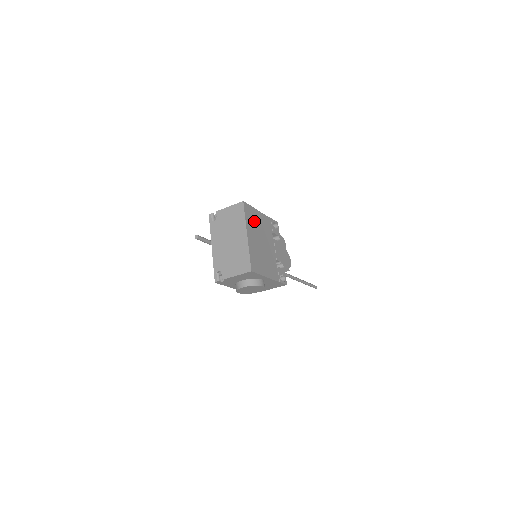
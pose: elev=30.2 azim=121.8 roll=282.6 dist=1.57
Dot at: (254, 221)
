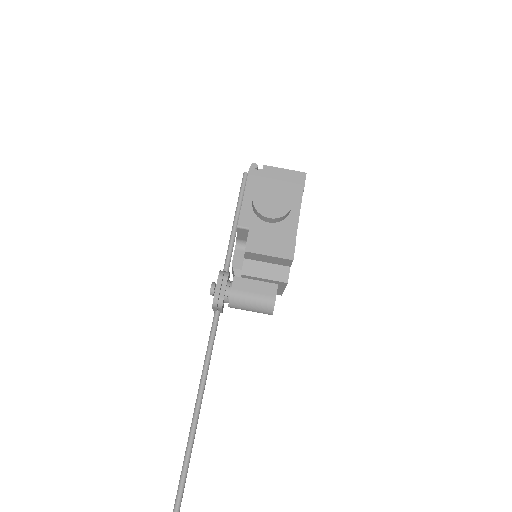
Dot at: occluded
